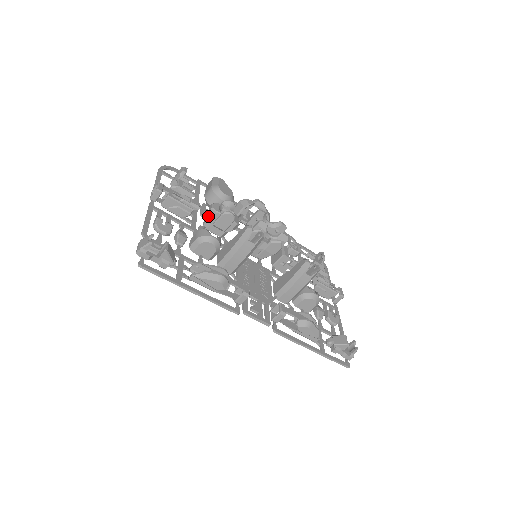
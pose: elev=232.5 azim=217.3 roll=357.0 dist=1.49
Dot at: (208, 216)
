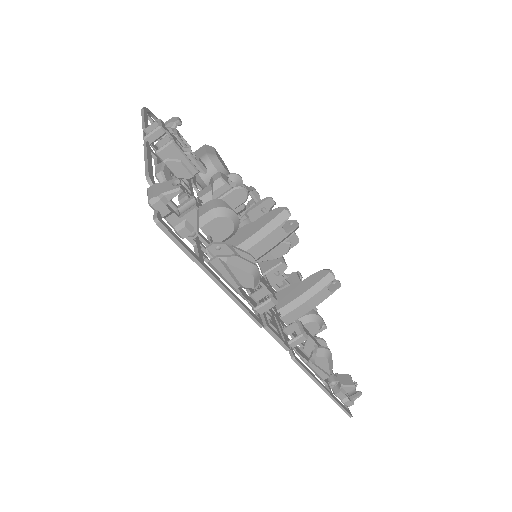
Dot at: (208, 188)
